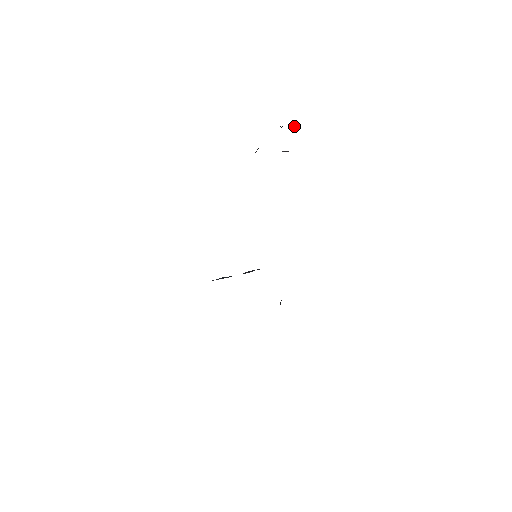
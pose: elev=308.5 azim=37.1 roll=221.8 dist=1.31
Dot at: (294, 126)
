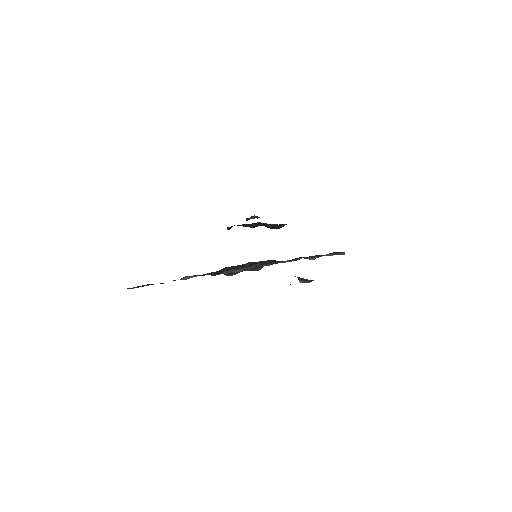
Dot at: (256, 217)
